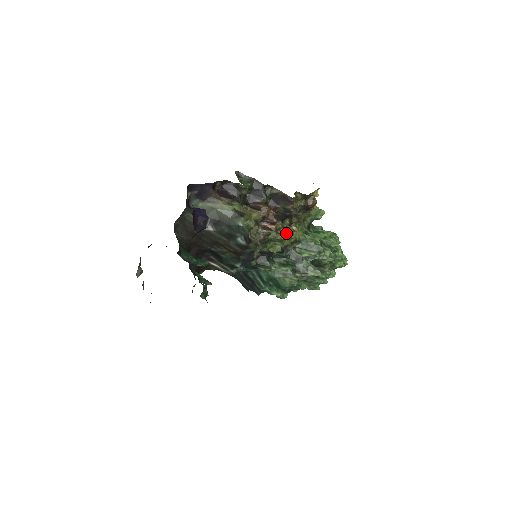
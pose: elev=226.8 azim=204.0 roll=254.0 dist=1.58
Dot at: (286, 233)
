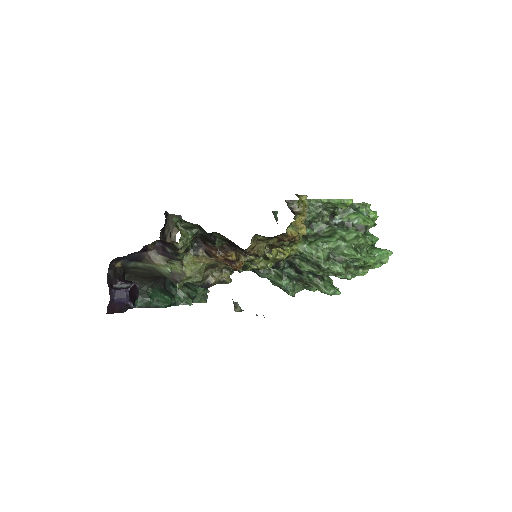
Dot at: (266, 260)
